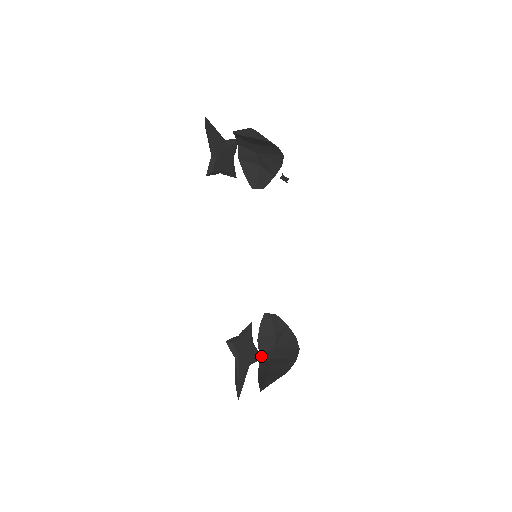
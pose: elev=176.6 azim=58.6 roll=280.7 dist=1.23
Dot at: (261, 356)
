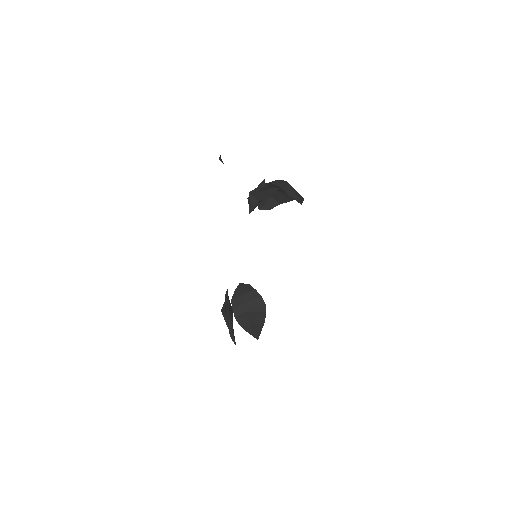
Dot at: (234, 310)
